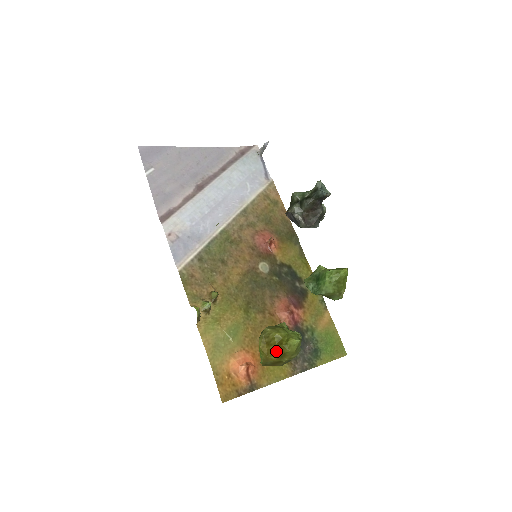
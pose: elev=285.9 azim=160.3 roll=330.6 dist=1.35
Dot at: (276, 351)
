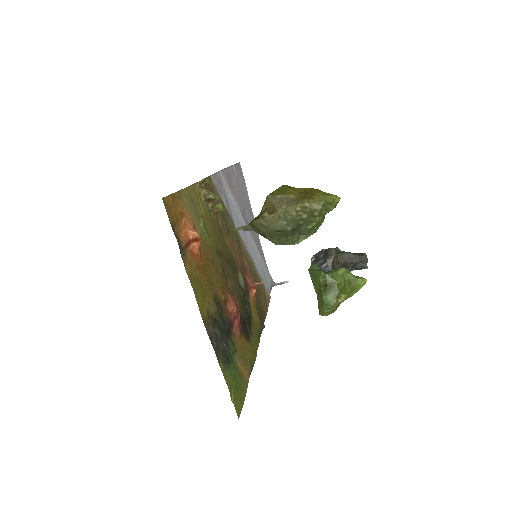
Dot at: (304, 190)
